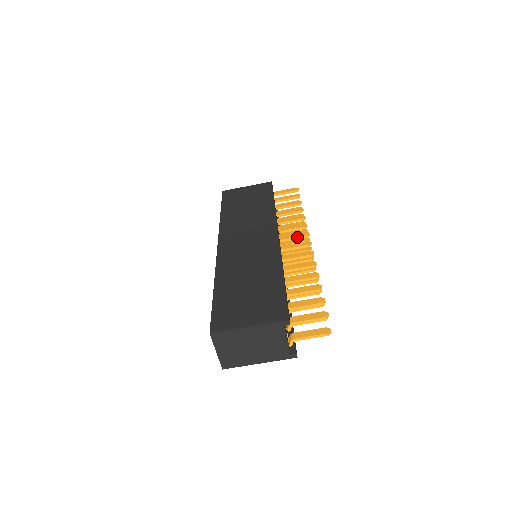
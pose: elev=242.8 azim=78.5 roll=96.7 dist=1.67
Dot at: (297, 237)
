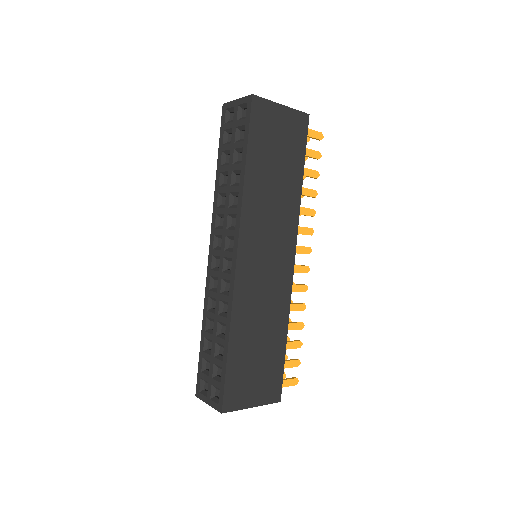
Dot at: occluded
